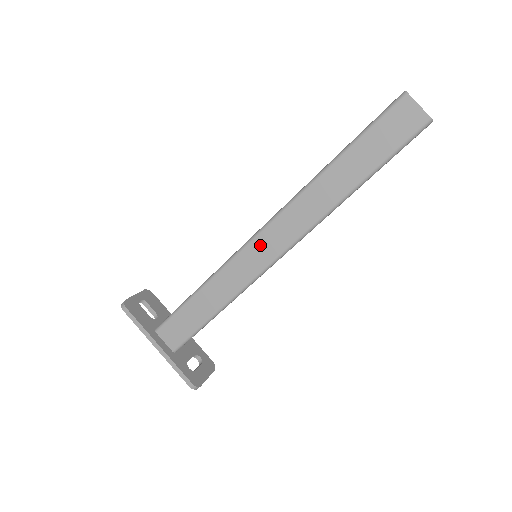
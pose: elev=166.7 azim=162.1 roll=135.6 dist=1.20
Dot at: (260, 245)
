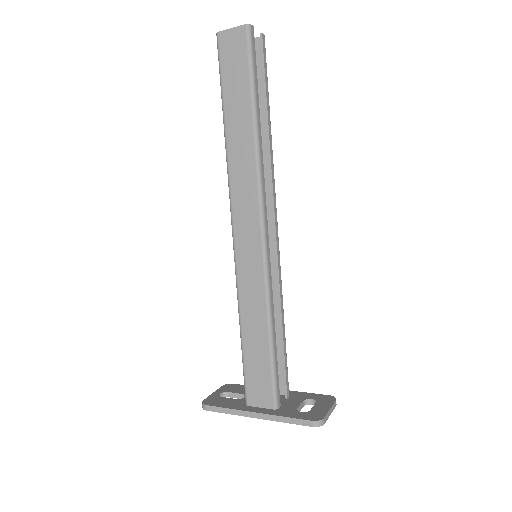
Dot at: (242, 239)
